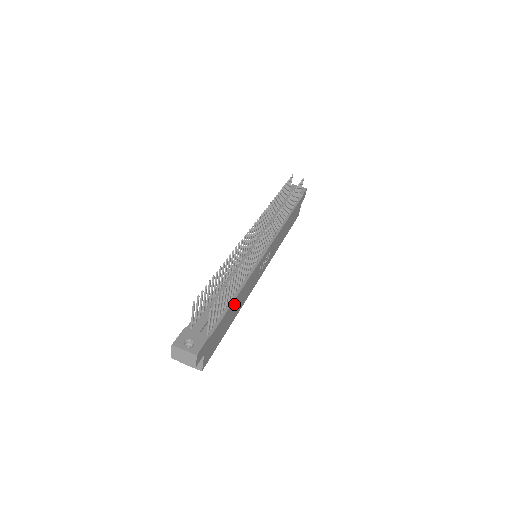
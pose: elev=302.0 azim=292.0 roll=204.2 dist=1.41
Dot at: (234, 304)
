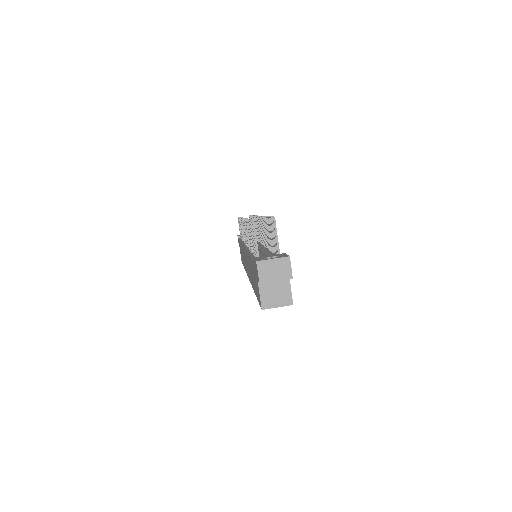
Dot at: occluded
